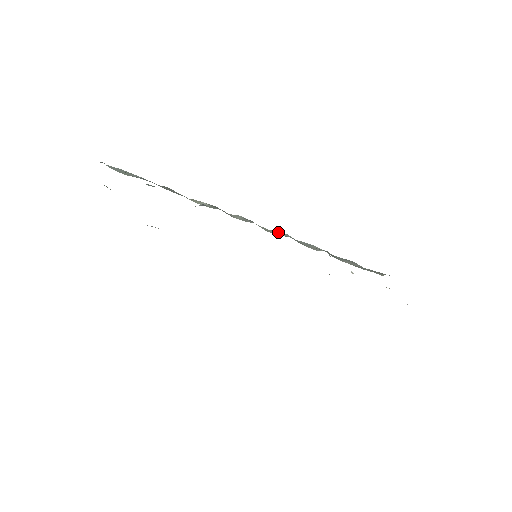
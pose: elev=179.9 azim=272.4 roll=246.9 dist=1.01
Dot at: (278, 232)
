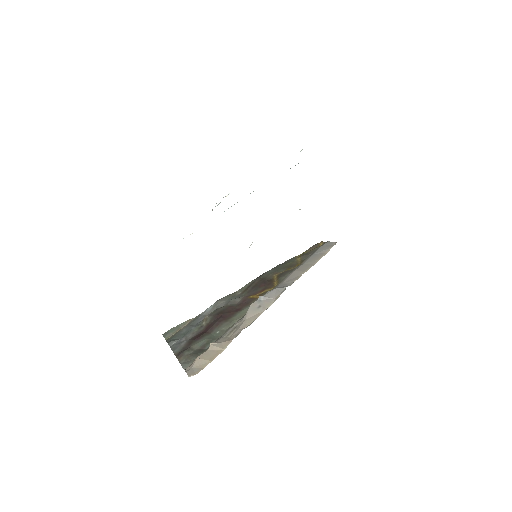
Dot at: occluded
